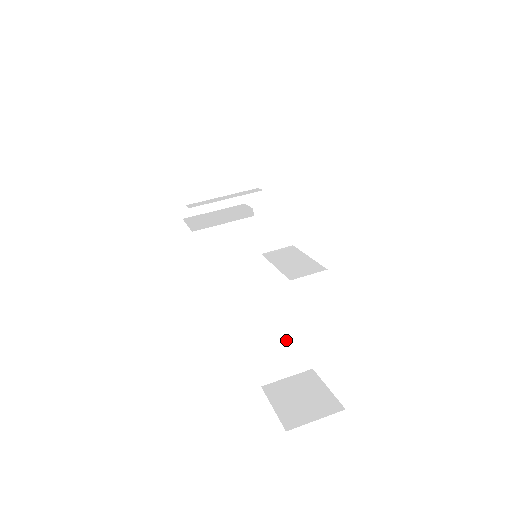
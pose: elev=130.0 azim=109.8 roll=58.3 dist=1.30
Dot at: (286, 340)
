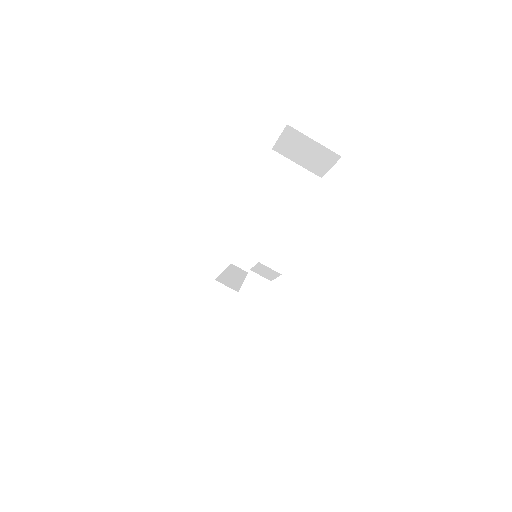
Dot at: (239, 286)
